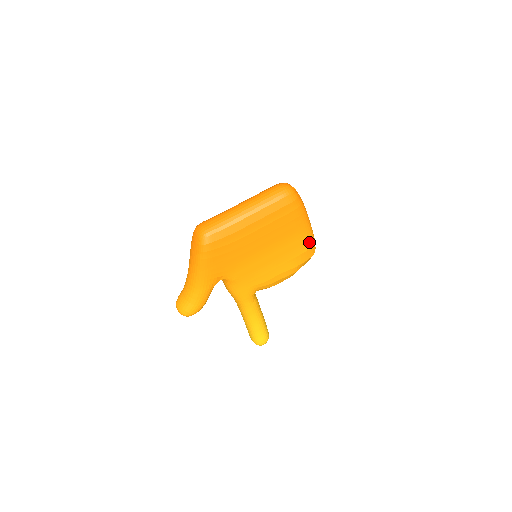
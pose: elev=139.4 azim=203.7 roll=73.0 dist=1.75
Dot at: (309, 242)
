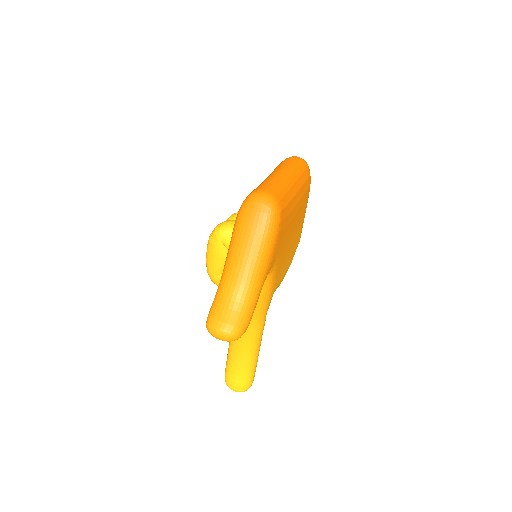
Dot at: occluded
